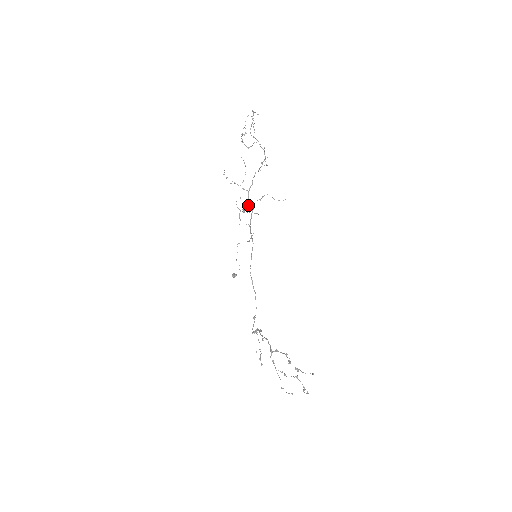
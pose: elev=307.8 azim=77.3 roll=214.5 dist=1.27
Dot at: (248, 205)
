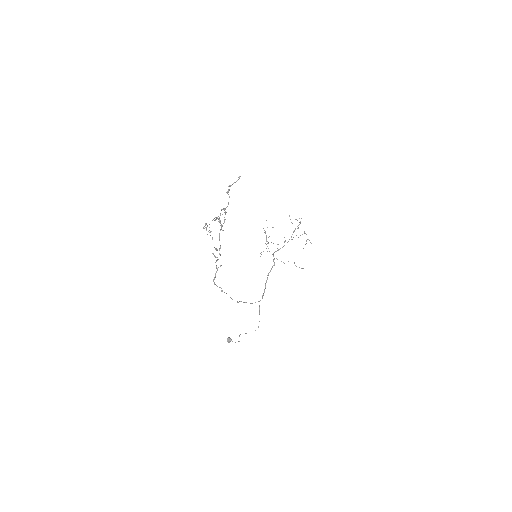
Dot at: (273, 254)
